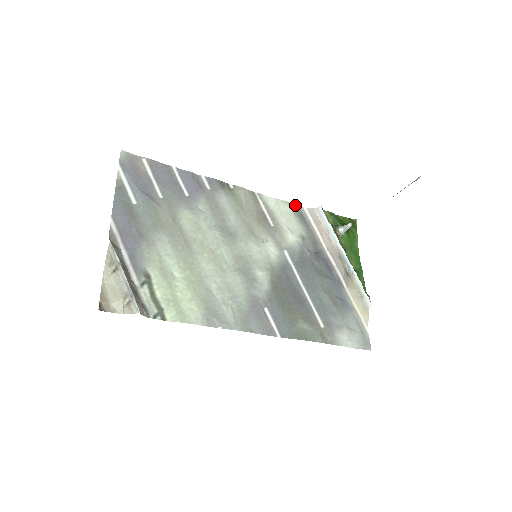
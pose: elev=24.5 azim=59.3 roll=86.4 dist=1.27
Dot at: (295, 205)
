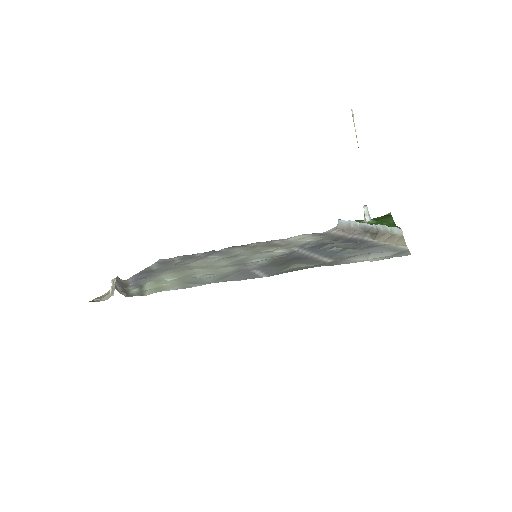
Dot at: (316, 233)
